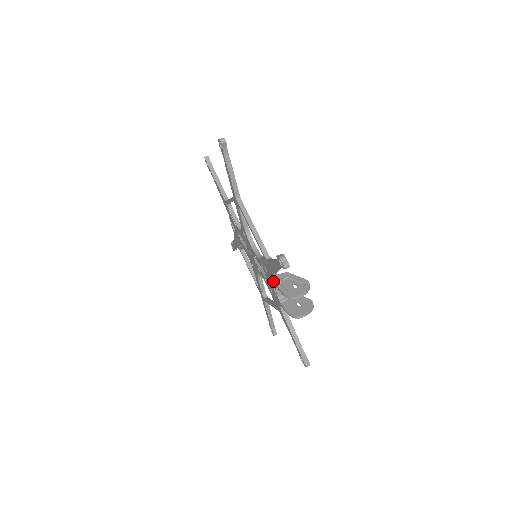
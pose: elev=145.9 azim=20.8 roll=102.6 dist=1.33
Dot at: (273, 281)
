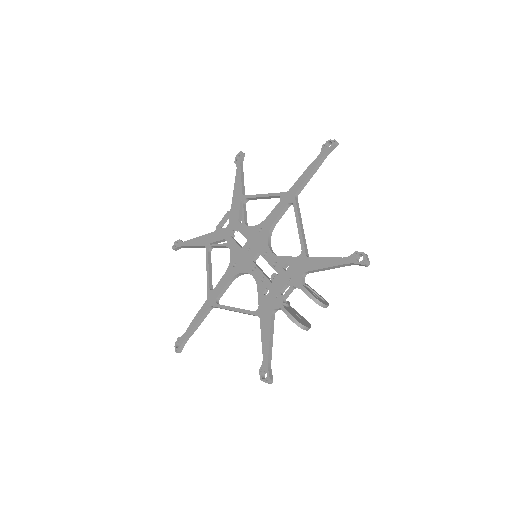
Dot at: (296, 279)
